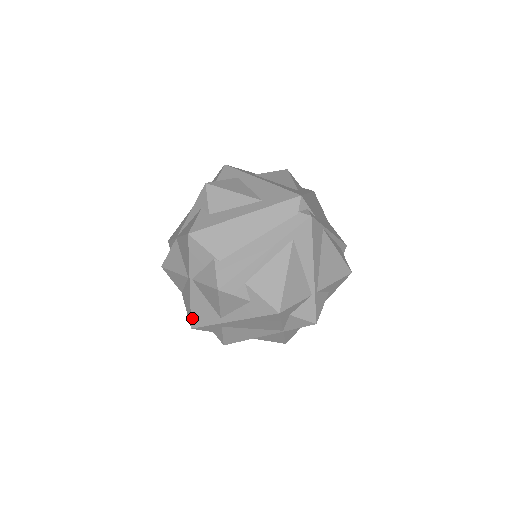
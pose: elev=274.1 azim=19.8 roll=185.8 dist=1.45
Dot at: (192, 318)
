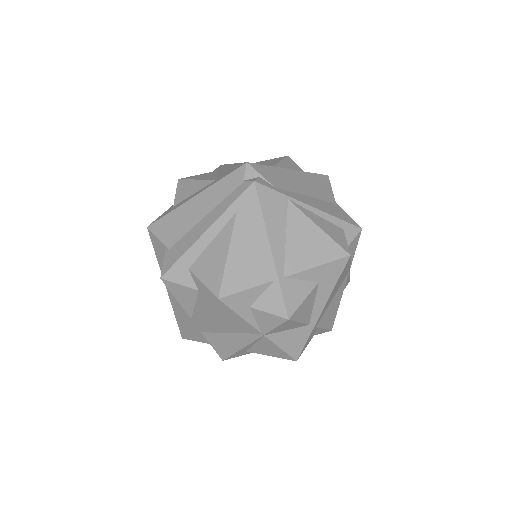
Dot at: (178, 325)
